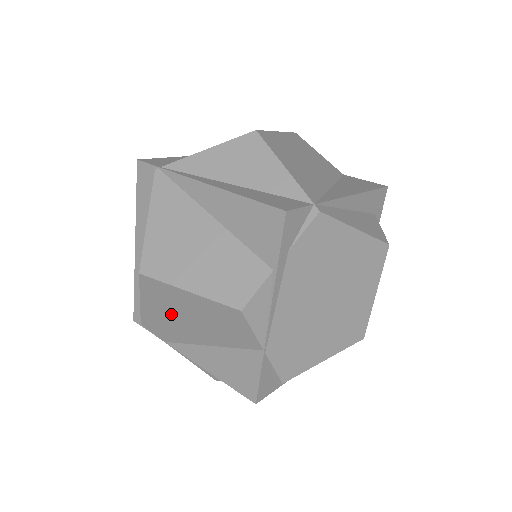
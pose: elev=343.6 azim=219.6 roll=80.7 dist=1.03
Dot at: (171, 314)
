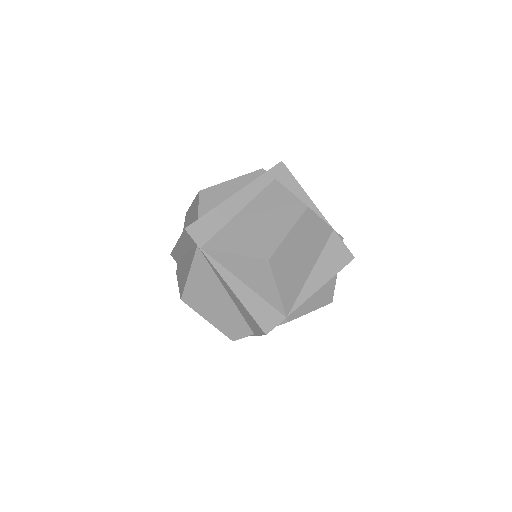
Dot at: occluded
